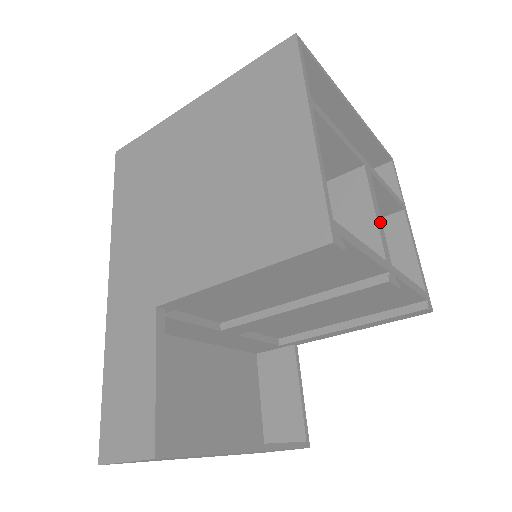
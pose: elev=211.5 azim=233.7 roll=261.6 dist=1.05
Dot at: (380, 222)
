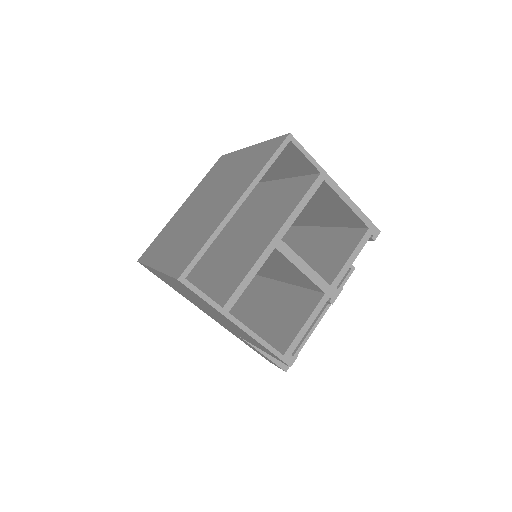
Dot at: (309, 270)
